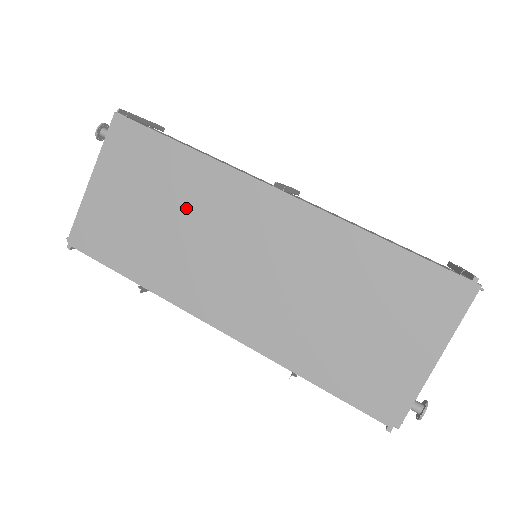
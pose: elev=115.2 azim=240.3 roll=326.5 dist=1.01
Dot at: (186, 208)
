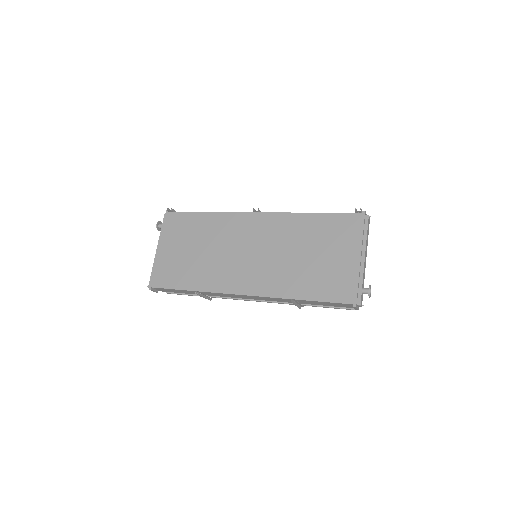
Dot at: (211, 240)
